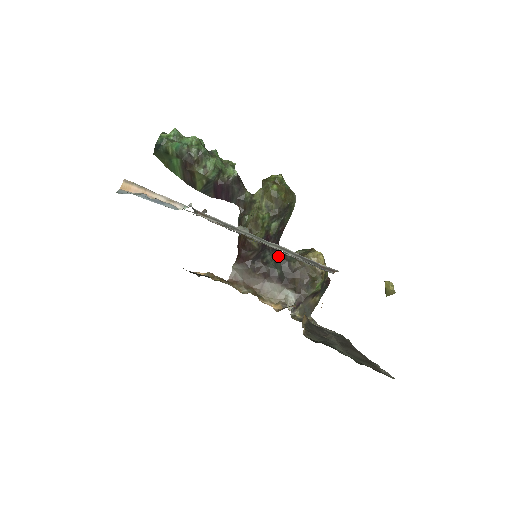
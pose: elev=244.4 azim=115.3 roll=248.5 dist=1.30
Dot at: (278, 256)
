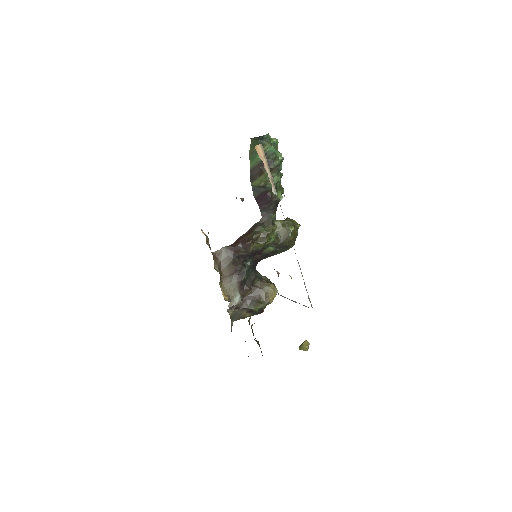
Dot at: (253, 268)
